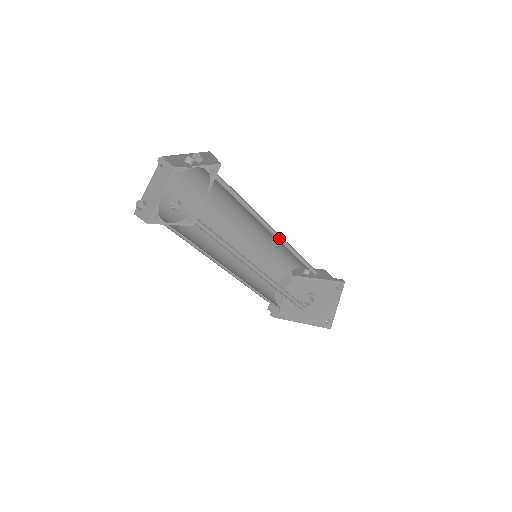
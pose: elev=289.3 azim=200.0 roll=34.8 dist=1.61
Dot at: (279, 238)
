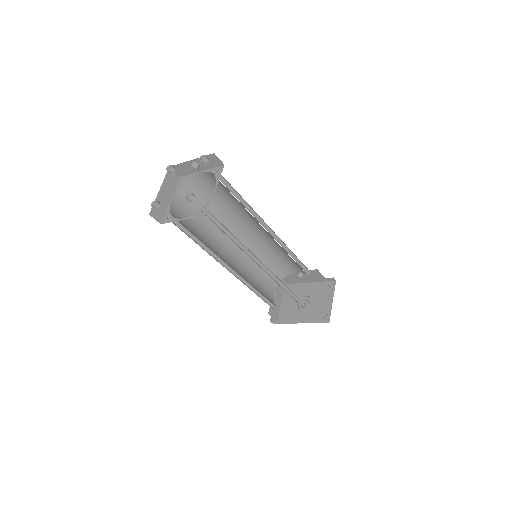
Dot at: (275, 238)
